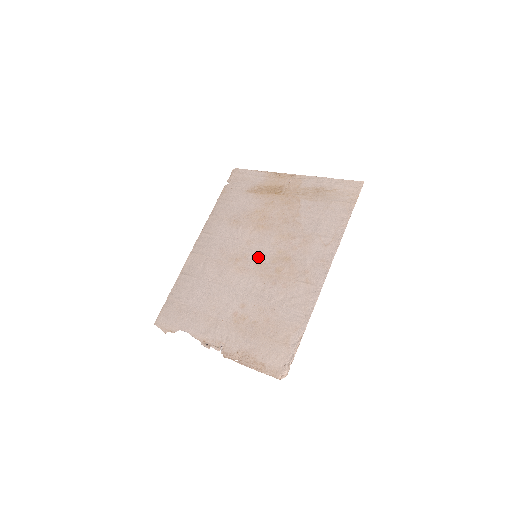
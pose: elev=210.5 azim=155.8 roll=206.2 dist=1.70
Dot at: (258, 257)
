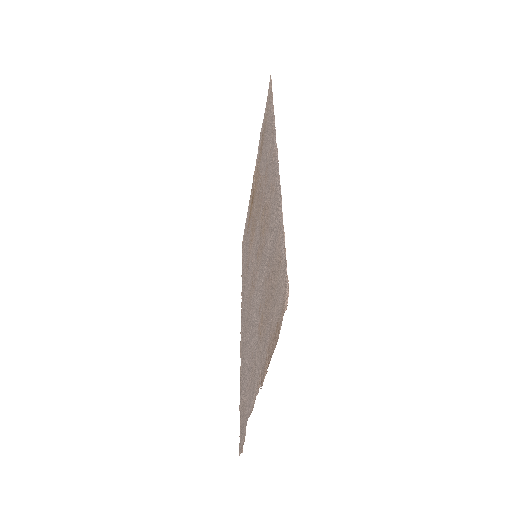
Dot at: (256, 253)
